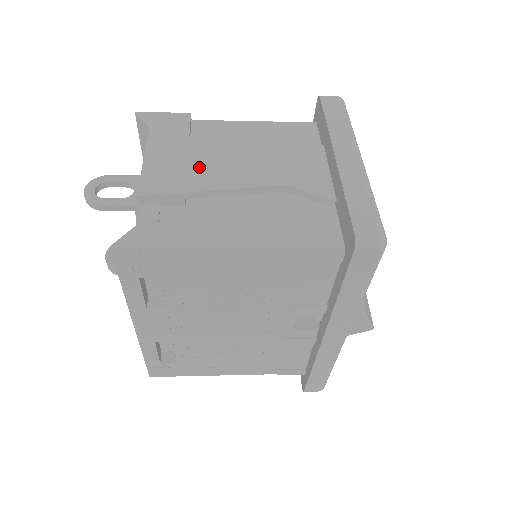
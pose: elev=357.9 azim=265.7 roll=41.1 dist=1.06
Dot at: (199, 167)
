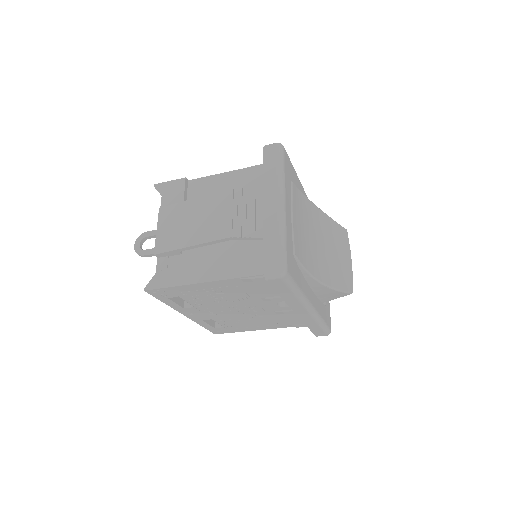
Dot at: (185, 228)
